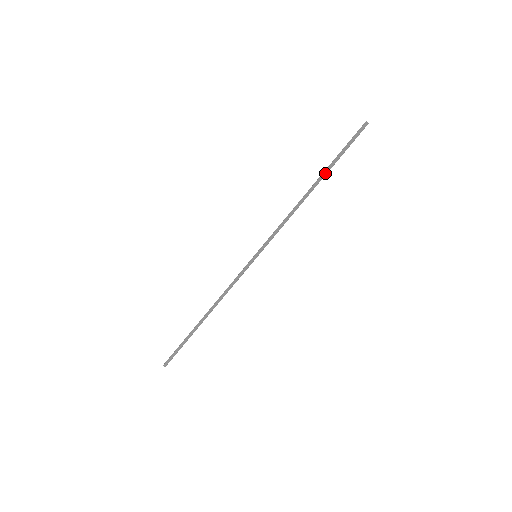
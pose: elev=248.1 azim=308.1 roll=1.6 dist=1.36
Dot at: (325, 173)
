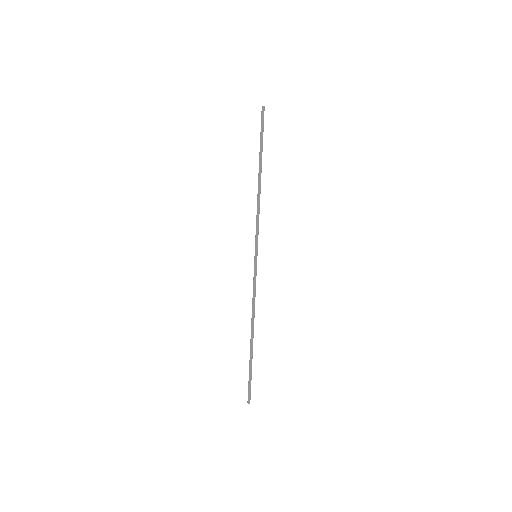
Dot at: (260, 159)
